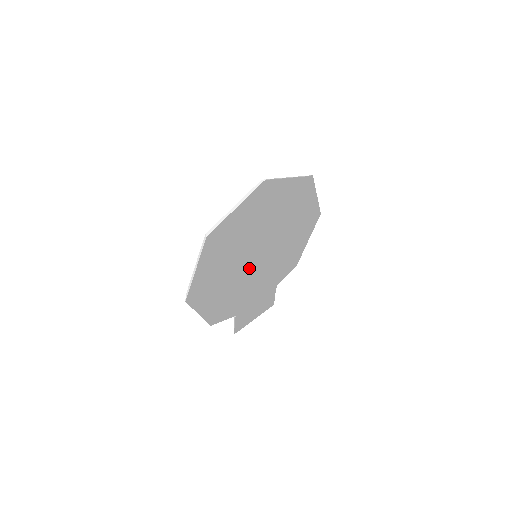
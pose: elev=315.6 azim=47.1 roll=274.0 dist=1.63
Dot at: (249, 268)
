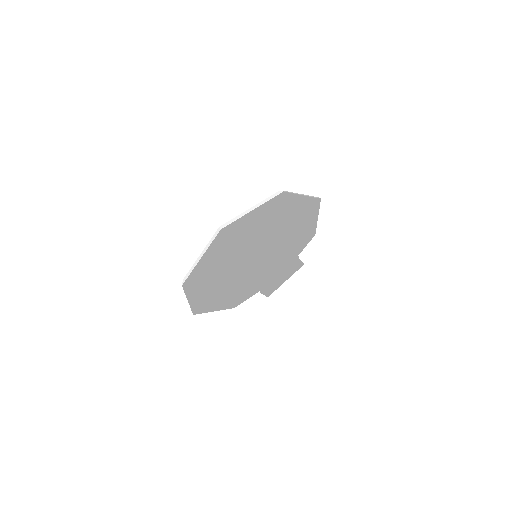
Dot at: (254, 263)
